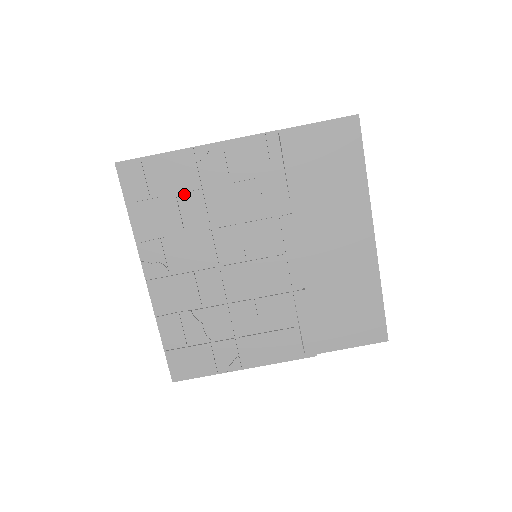
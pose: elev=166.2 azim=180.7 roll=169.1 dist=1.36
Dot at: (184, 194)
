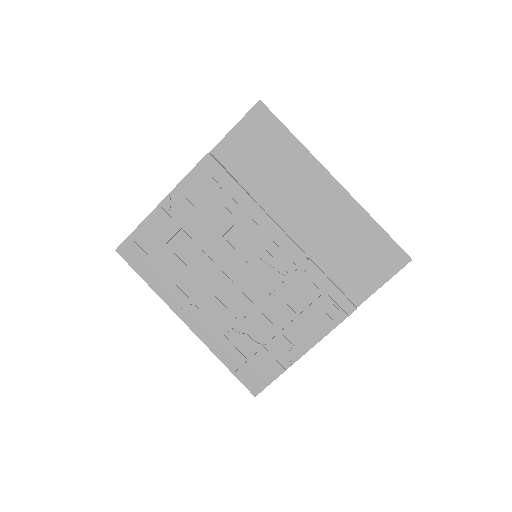
Dot at: (173, 242)
